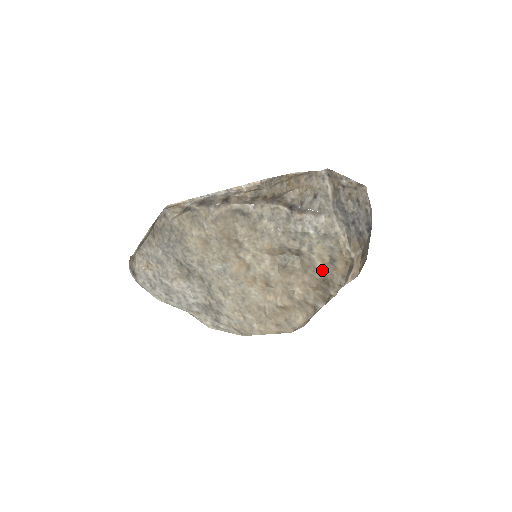
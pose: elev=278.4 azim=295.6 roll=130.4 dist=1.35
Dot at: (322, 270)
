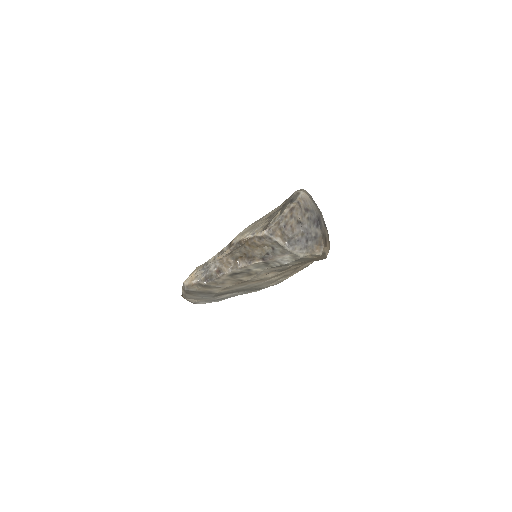
Dot at: occluded
